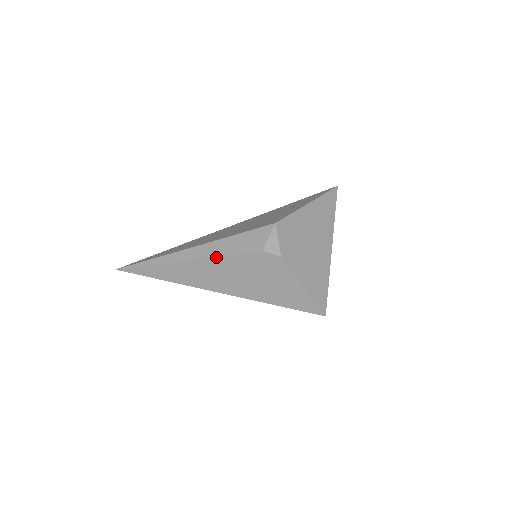
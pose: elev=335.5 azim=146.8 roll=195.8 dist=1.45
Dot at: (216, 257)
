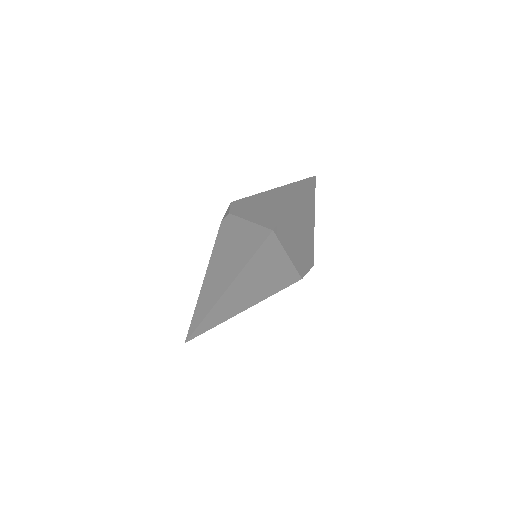
Dot at: (210, 261)
